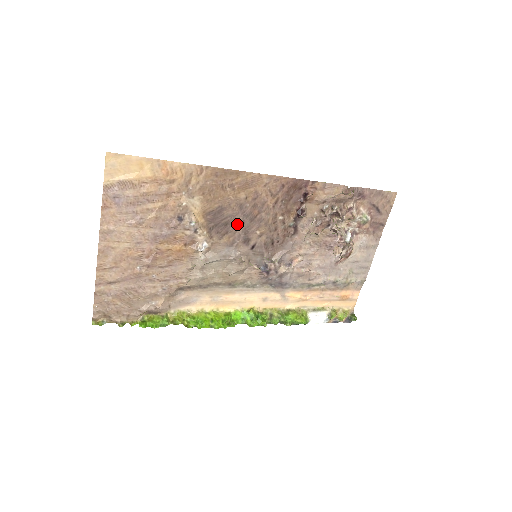
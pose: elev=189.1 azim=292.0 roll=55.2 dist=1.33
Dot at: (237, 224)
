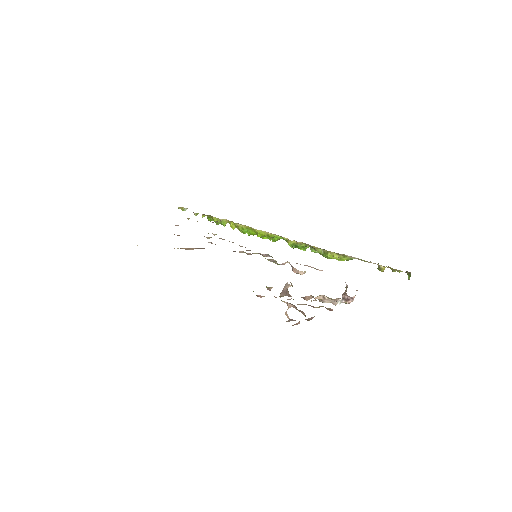
Dot at: occluded
